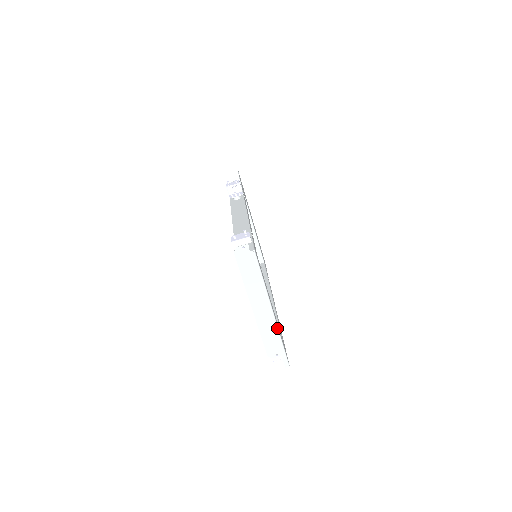
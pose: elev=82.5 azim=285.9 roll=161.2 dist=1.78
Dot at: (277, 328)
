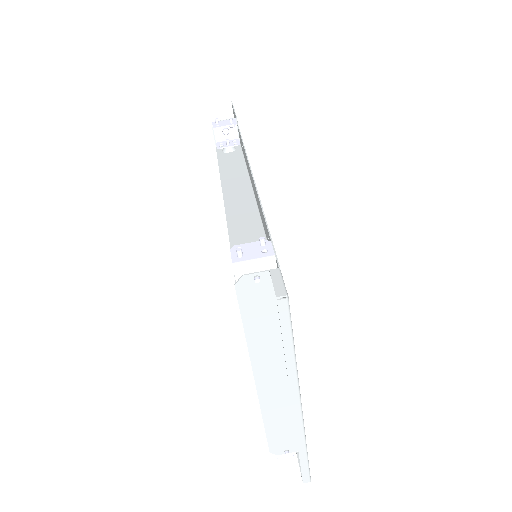
Dot at: (303, 429)
